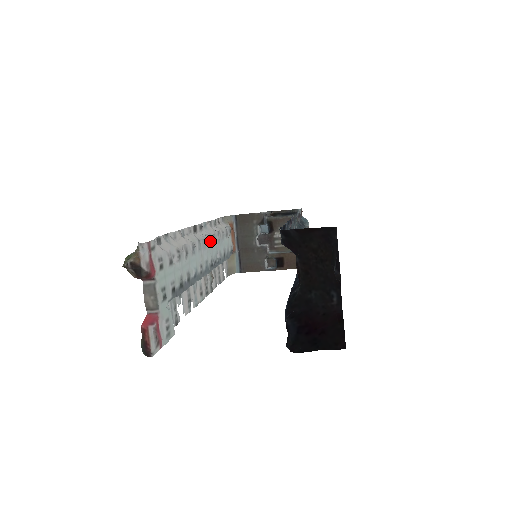
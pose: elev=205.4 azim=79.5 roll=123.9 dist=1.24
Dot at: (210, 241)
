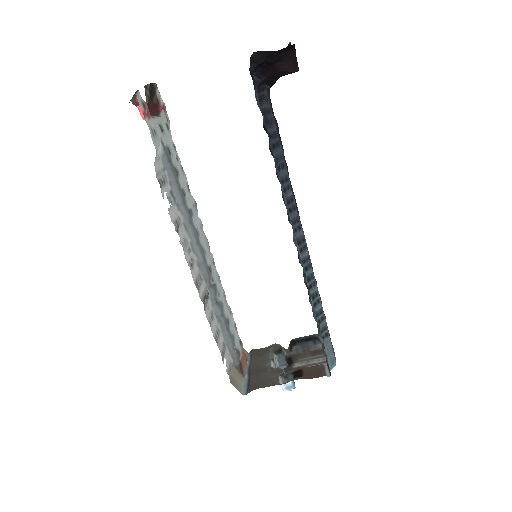
Dot at: (214, 262)
